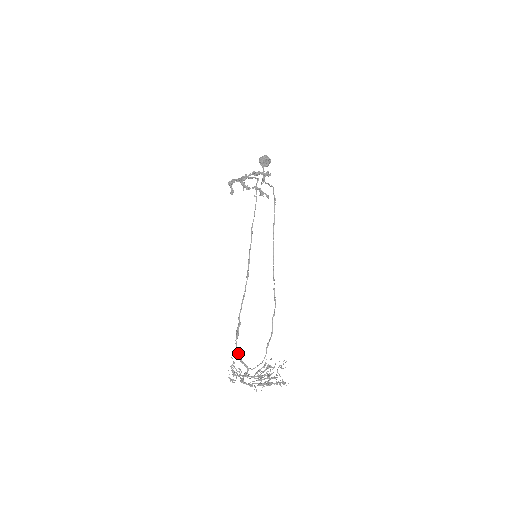
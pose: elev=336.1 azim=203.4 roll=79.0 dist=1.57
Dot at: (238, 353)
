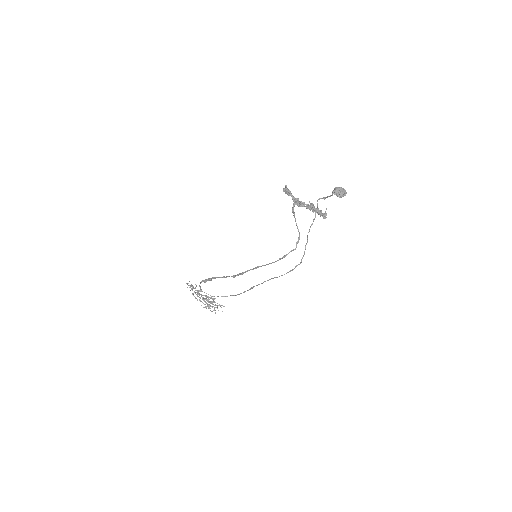
Dot at: occluded
